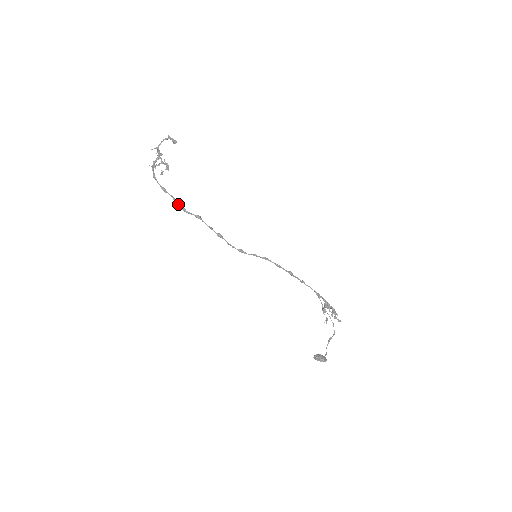
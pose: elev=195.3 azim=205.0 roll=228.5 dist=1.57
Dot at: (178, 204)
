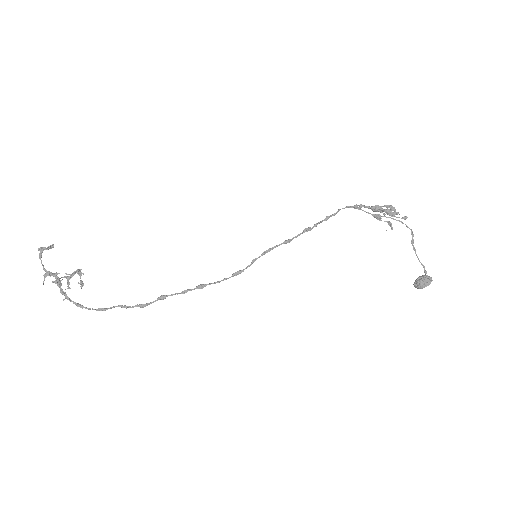
Dot at: (130, 307)
